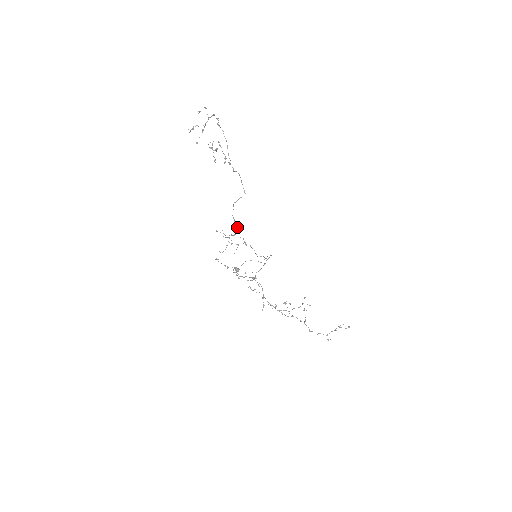
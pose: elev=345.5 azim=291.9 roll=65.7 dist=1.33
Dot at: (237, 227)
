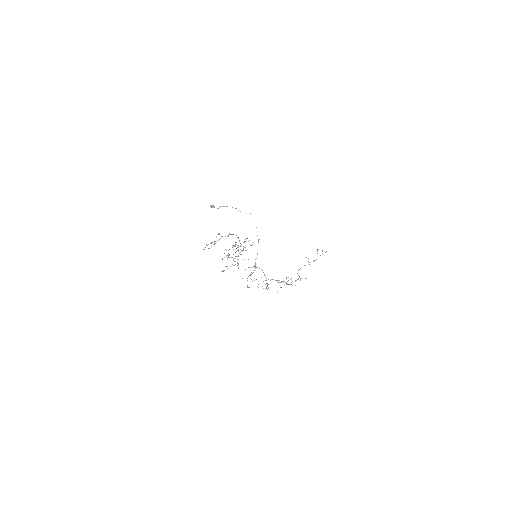
Dot at: occluded
